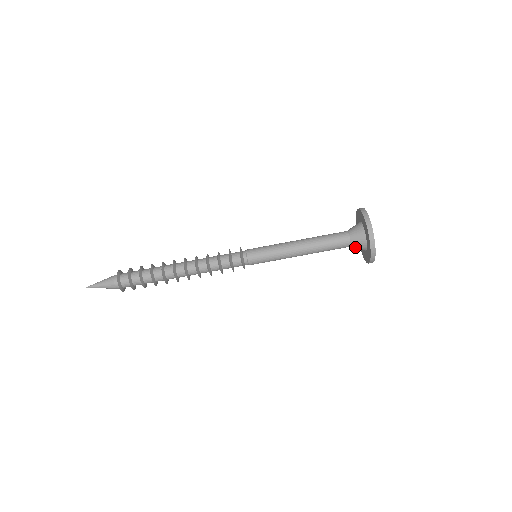
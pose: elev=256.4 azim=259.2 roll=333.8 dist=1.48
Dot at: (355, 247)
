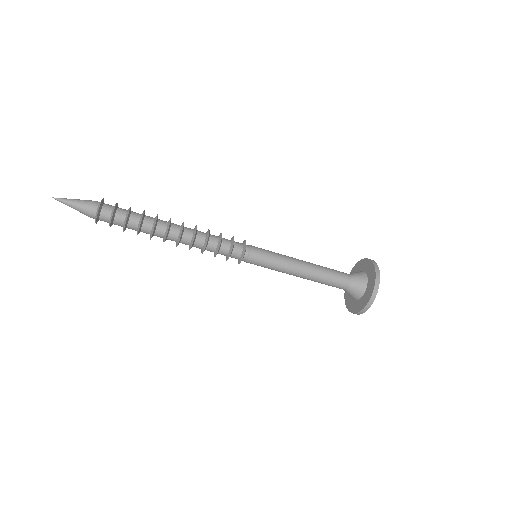
Dot at: (347, 292)
